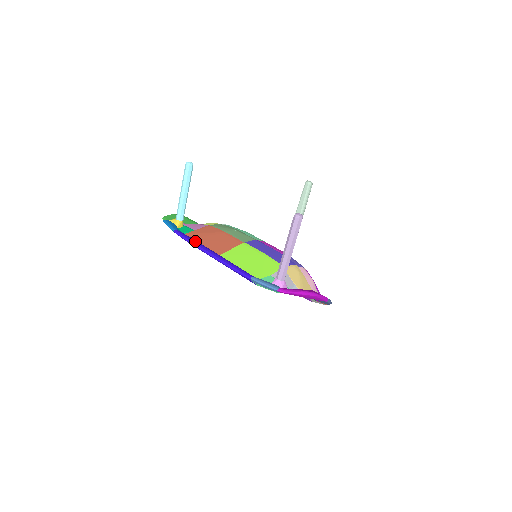
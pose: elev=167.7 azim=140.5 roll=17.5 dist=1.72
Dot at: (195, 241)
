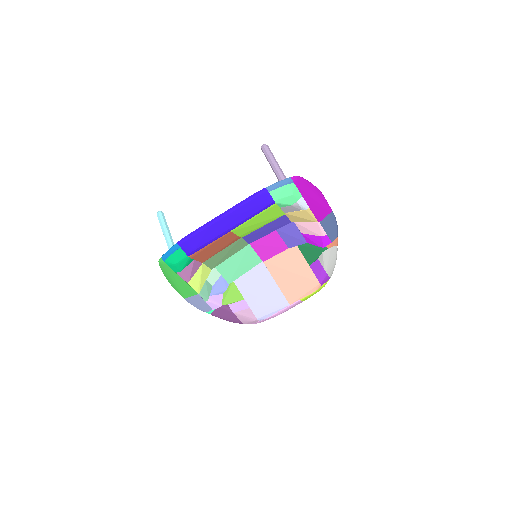
Dot at: (202, 228)
